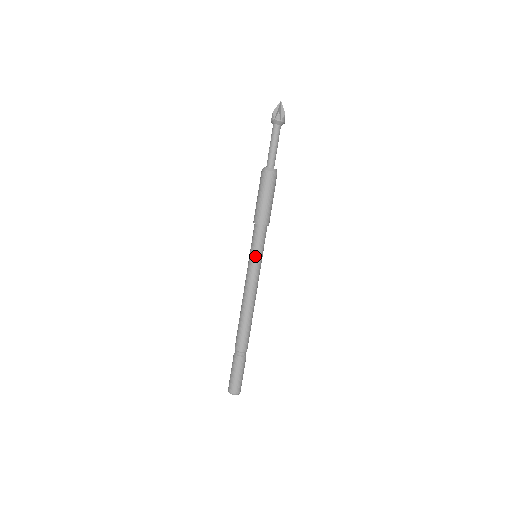
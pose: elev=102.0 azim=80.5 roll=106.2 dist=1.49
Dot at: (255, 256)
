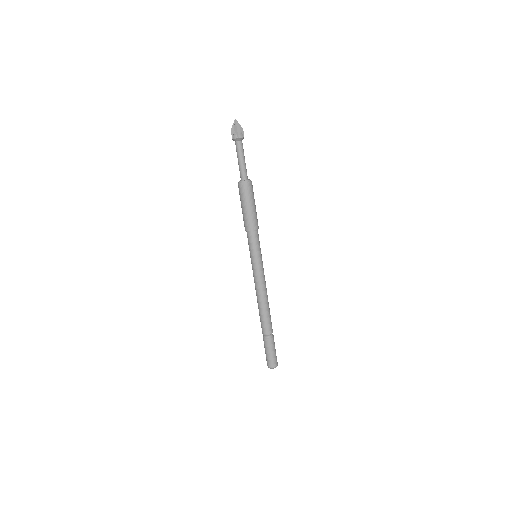
Dot at: (259, 257)
